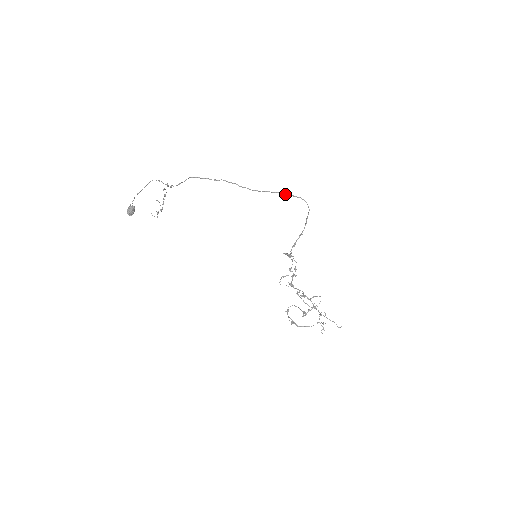
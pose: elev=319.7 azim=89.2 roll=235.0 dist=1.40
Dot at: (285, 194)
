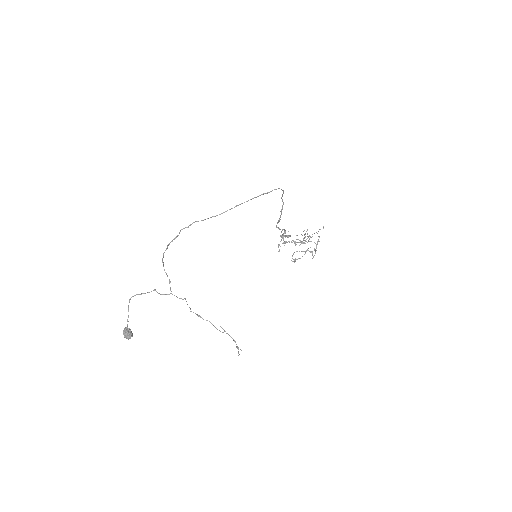
Dot at: (256, 197)
